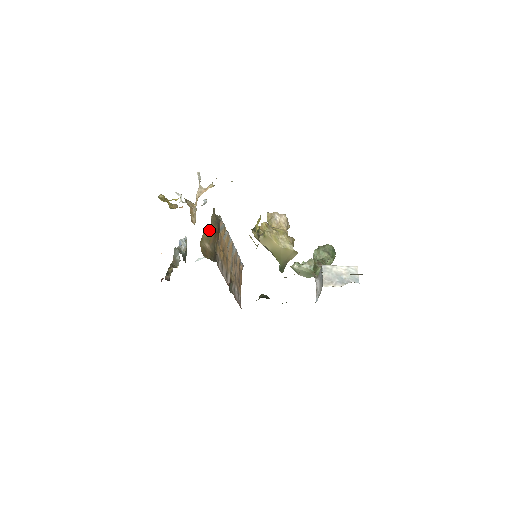
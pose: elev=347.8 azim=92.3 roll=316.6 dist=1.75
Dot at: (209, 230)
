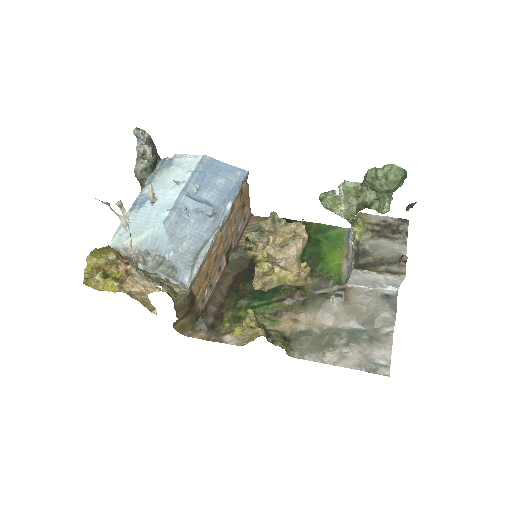
Dot at: (179, 319)
